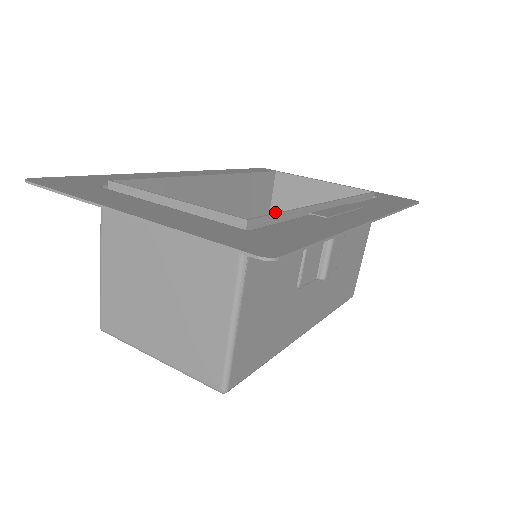
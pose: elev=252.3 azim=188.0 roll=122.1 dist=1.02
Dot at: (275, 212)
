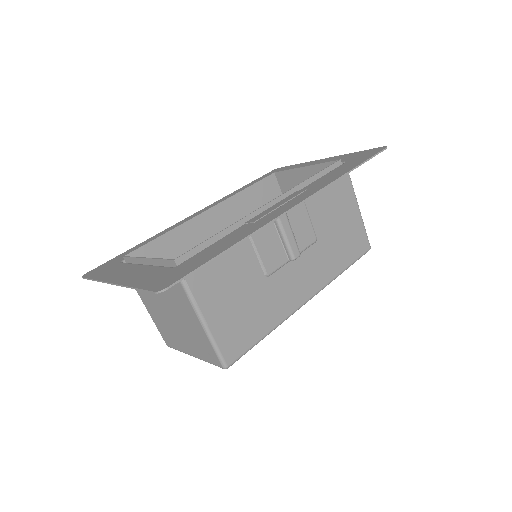
Dot at: occluded
